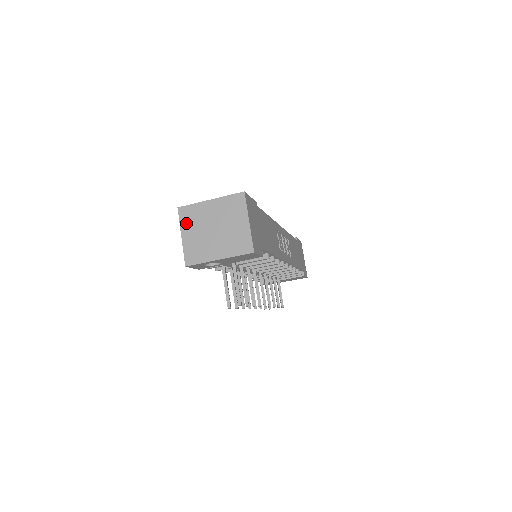
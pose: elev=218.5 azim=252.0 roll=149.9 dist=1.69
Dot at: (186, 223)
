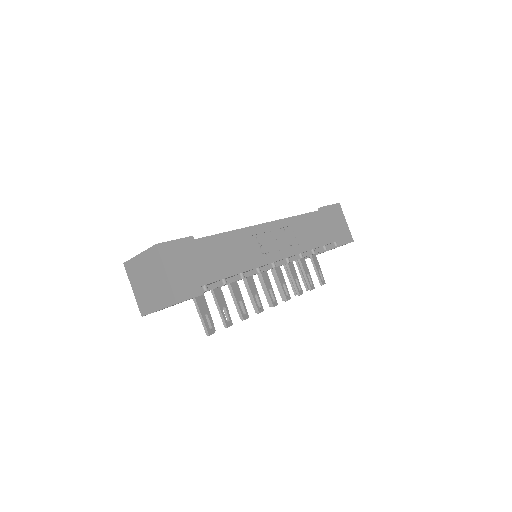
Dot at: (131, 277)
